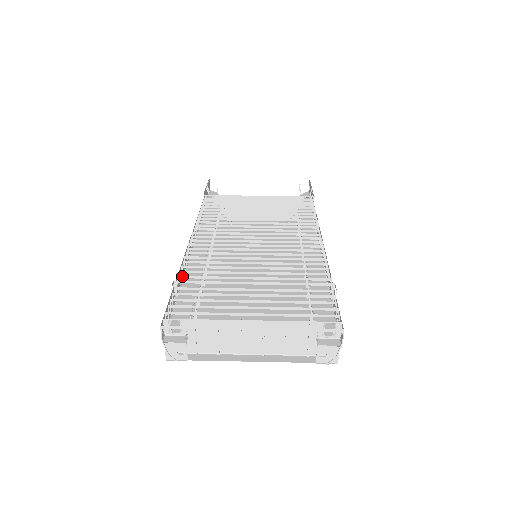
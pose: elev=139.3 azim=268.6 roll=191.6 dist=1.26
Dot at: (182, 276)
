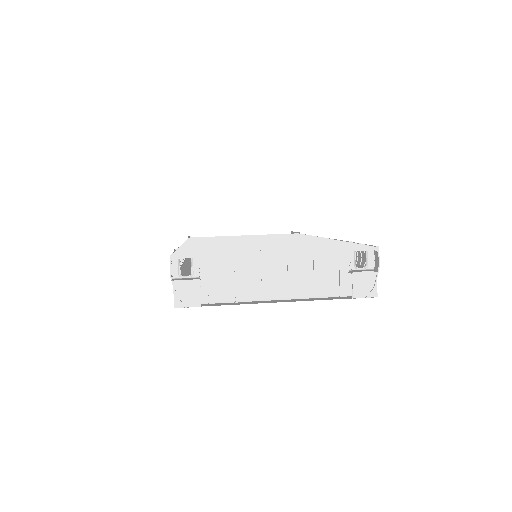
Dot at: occluded
